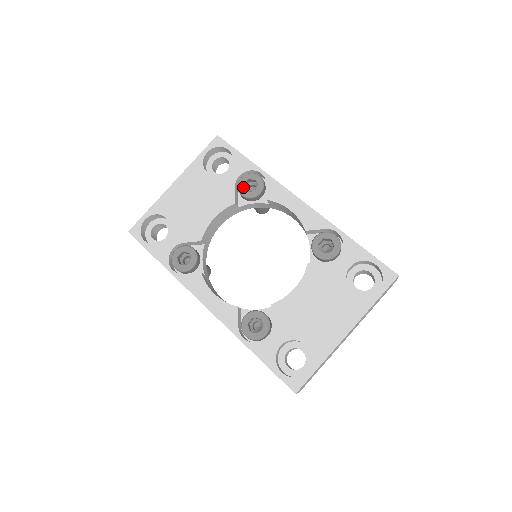
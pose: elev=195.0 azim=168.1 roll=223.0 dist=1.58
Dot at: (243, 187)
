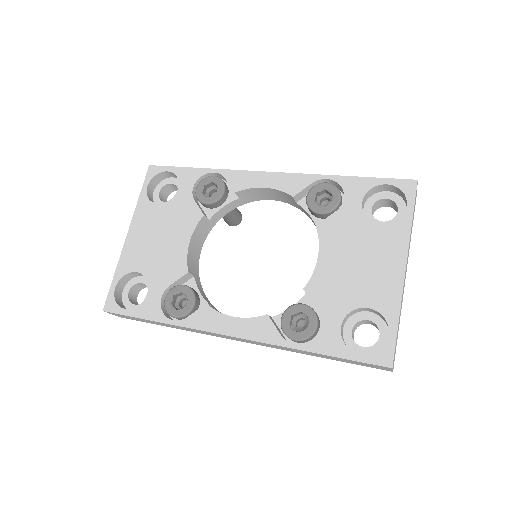
Dot at: (203, 195)
